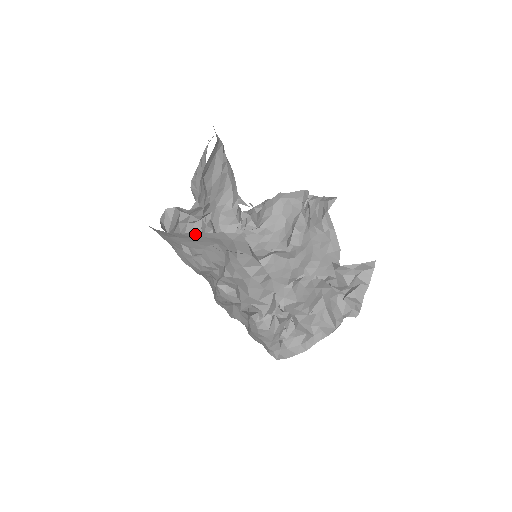
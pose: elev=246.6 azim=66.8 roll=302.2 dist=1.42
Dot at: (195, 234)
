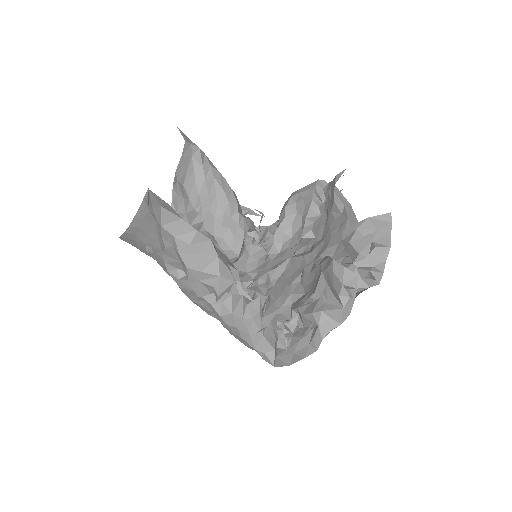
Dot at: (136, 219)
